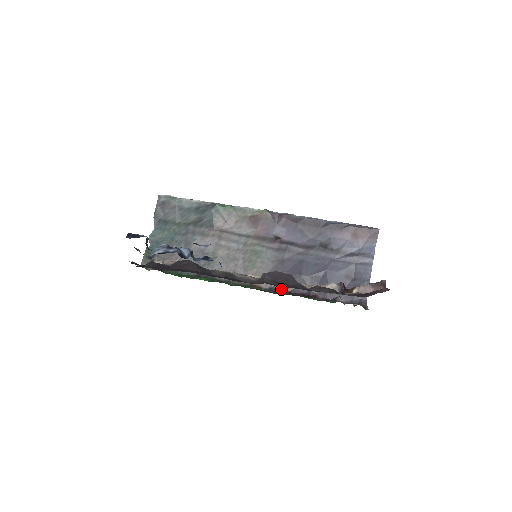
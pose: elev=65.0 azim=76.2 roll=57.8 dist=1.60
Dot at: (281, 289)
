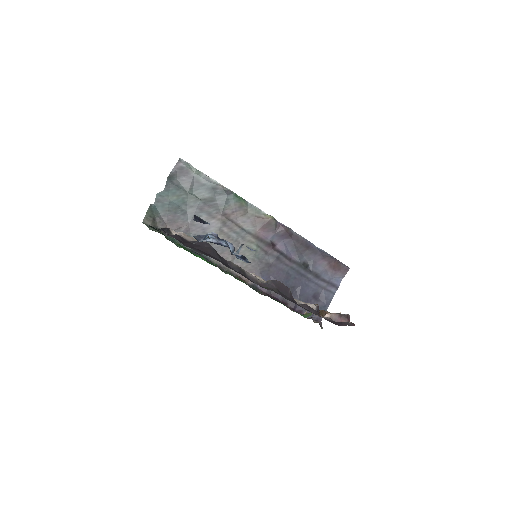
Dot at: (261, 288)
